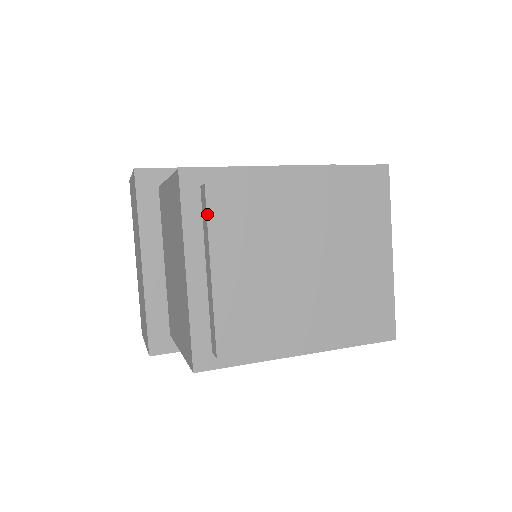
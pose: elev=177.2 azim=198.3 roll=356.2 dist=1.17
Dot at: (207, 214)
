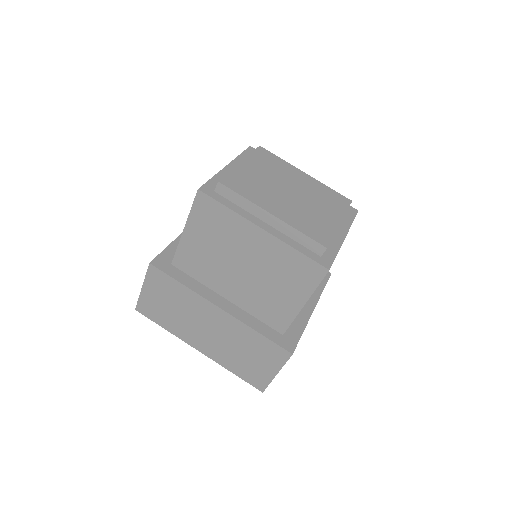
Dot at: (254, 151)
